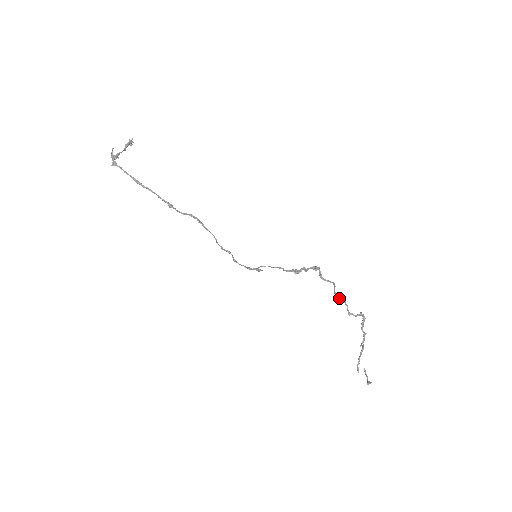
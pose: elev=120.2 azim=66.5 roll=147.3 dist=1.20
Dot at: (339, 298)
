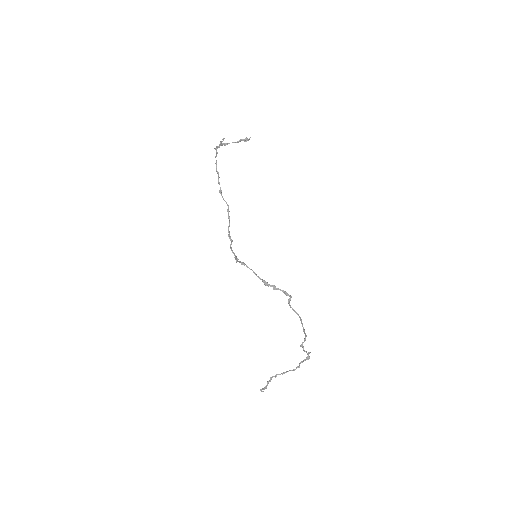
Dot at: (304, 330)
